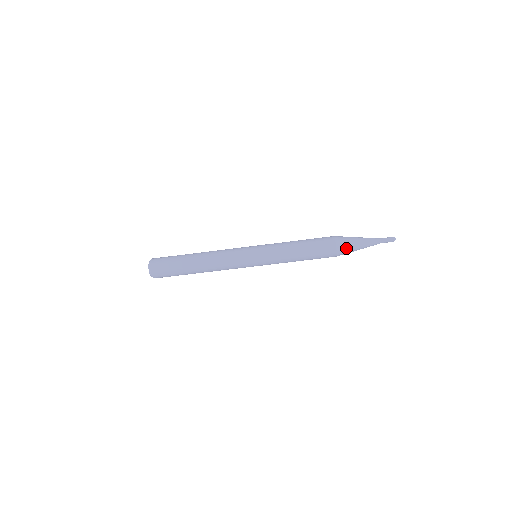
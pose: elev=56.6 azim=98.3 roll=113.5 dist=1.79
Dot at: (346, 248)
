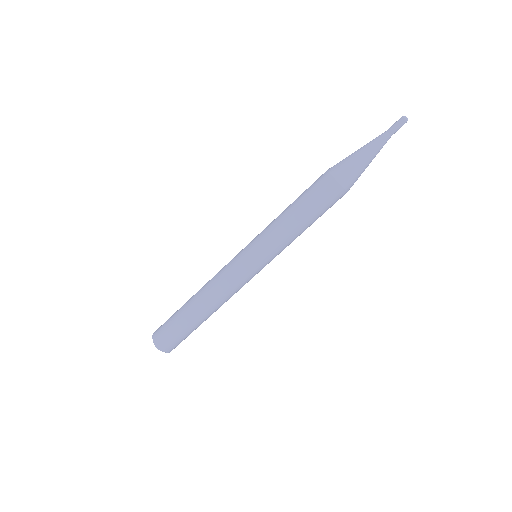
Dot at: (348, 171)
